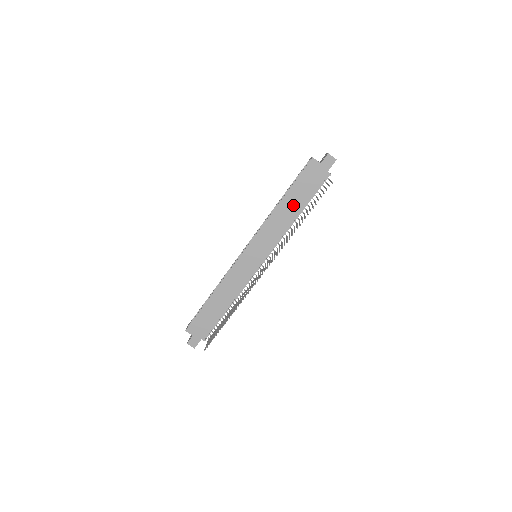
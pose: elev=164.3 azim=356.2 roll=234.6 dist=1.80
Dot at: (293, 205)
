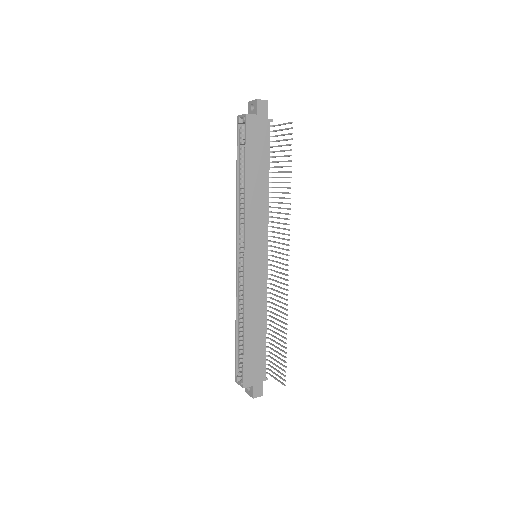
Dot at: (259, 177)
